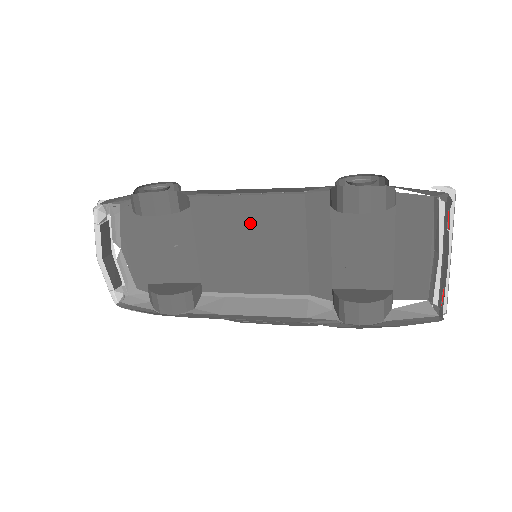
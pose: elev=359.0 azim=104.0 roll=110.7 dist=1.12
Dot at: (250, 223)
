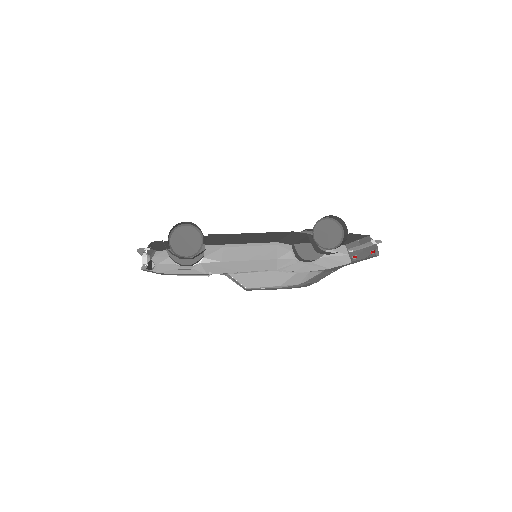
Dot at: (250, 236)
